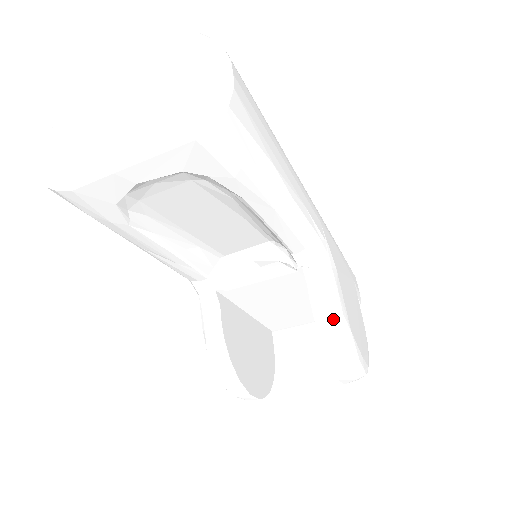
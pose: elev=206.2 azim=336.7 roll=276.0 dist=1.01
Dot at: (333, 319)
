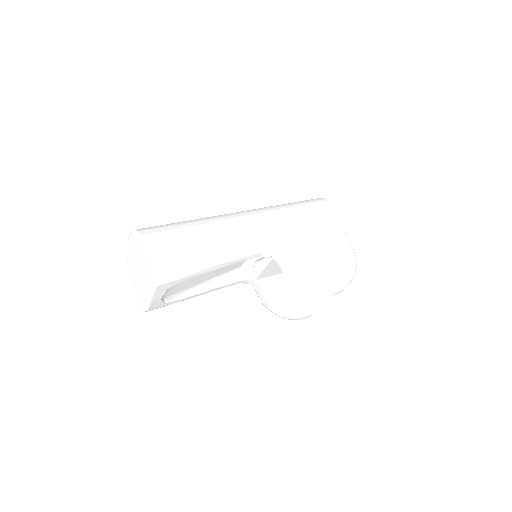
Dot at: (296, 277)
